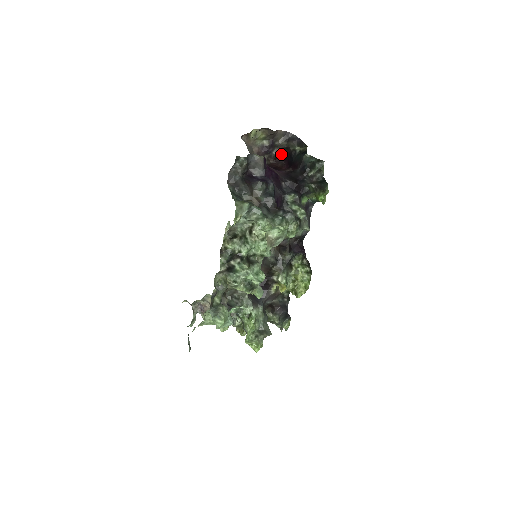
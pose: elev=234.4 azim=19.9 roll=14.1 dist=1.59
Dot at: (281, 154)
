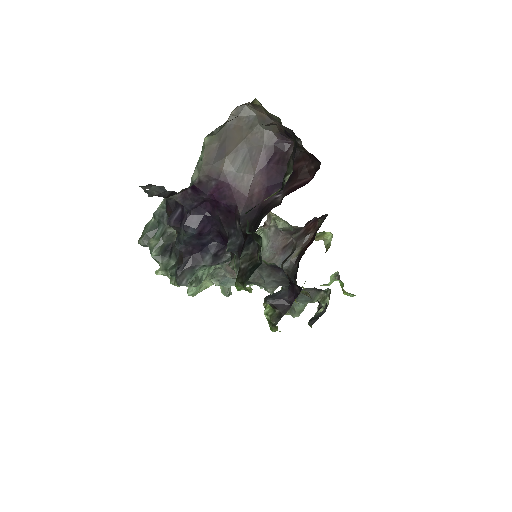
Dot at: occluded
